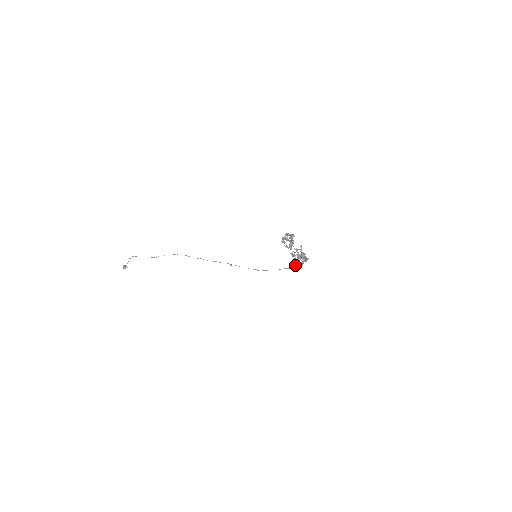
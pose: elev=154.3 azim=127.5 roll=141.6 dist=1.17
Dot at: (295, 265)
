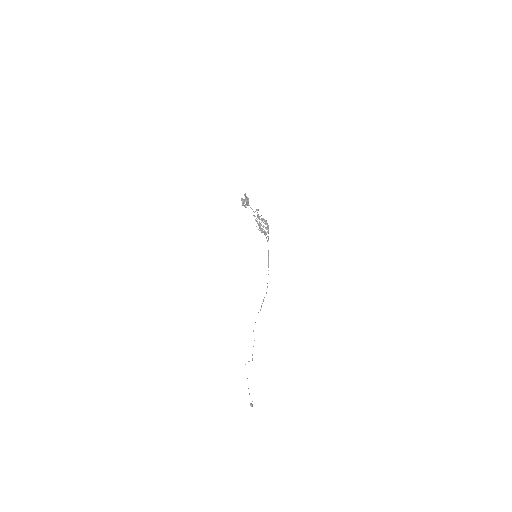
Dot at: occluded
